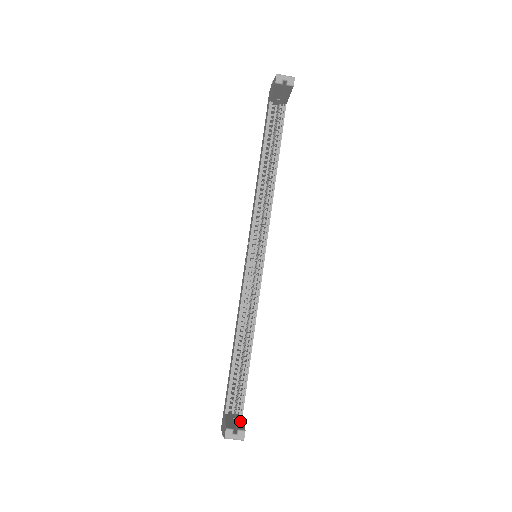
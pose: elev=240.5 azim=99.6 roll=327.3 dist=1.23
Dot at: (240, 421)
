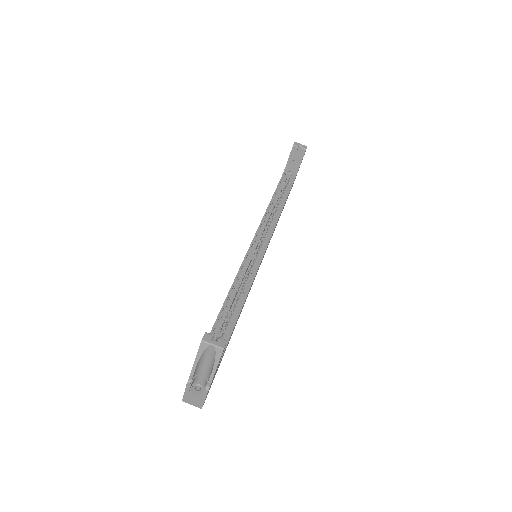
Dot at: occluded
